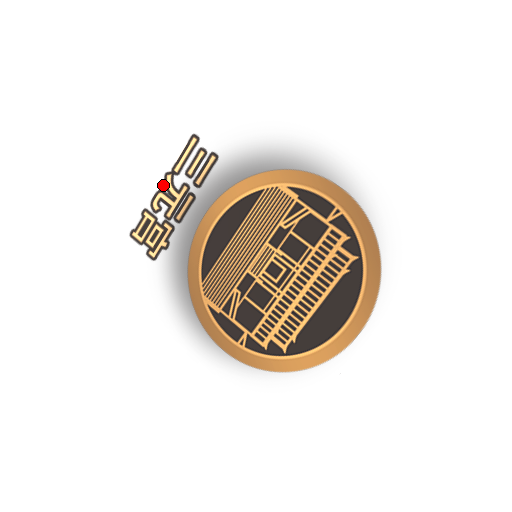
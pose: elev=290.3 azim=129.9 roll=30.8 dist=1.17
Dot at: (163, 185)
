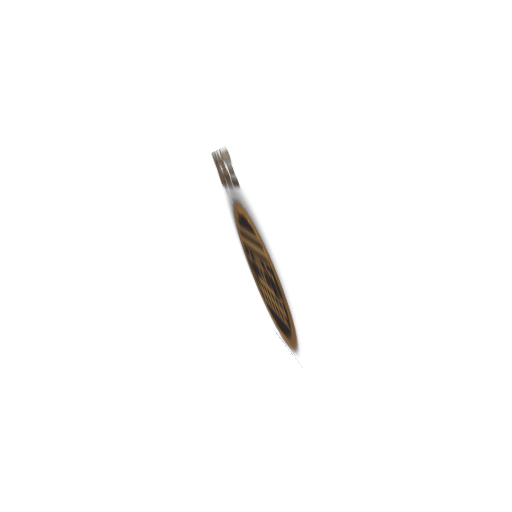
Dot at: (220, 155)
